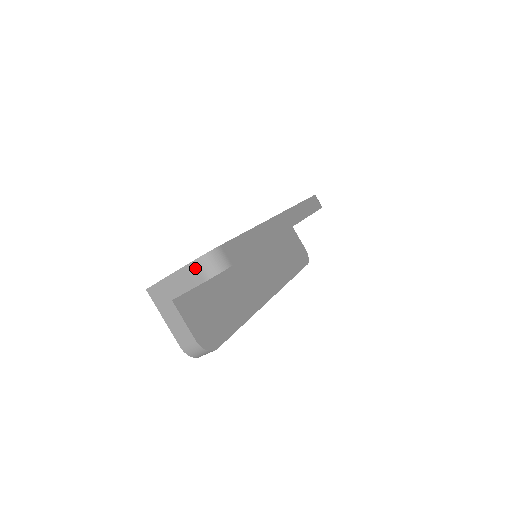
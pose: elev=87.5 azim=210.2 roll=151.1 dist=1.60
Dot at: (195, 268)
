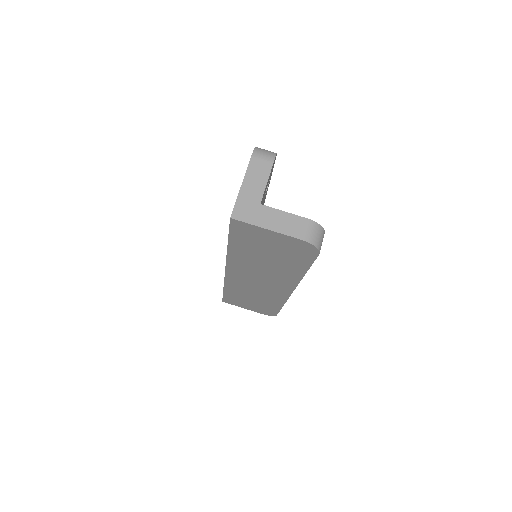
Dot at: (258, 159)
